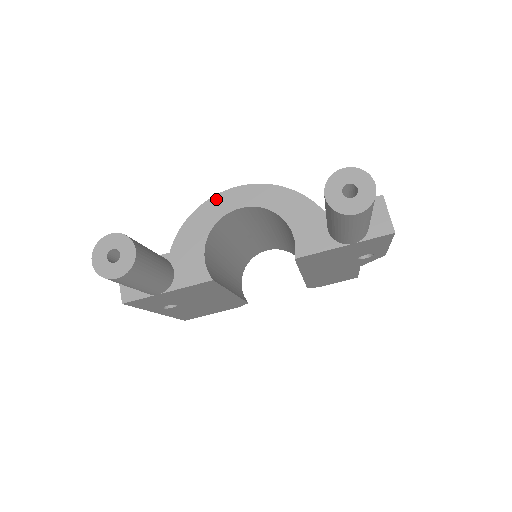
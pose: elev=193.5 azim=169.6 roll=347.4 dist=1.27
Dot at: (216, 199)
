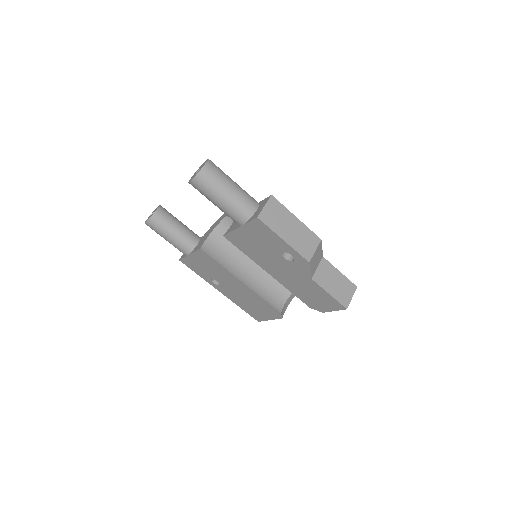
Dot at: occluded
